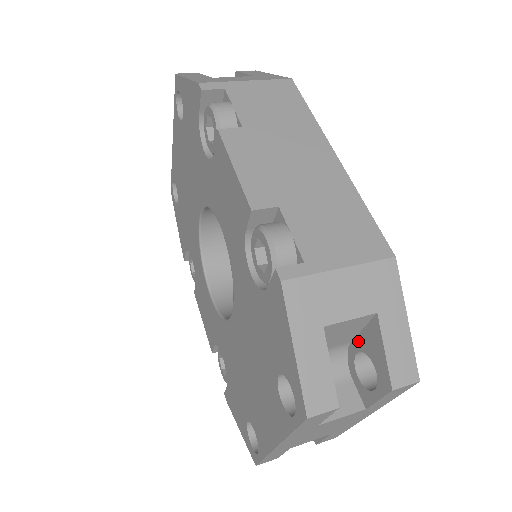
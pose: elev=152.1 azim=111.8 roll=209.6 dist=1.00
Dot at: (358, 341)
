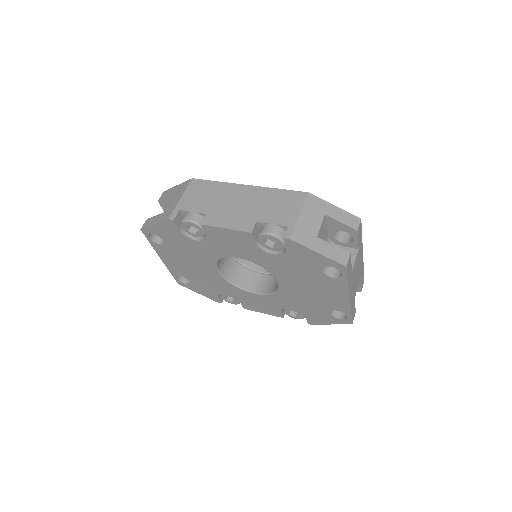
Dot at: (330, 232)
